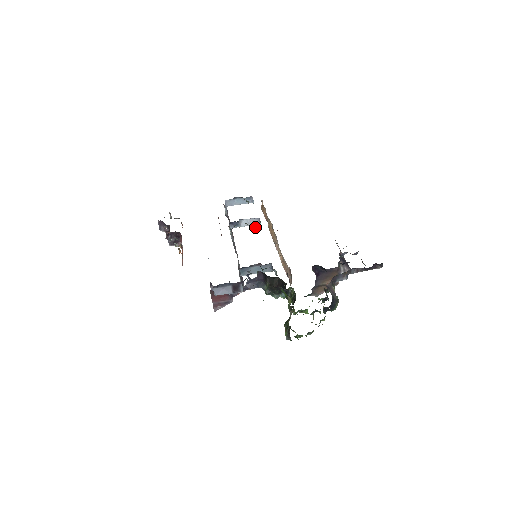
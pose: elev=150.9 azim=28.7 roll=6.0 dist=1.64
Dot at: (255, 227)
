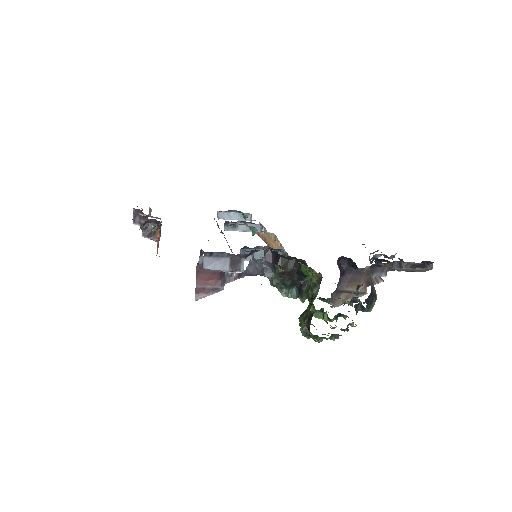
Dot at: (256, 231)
